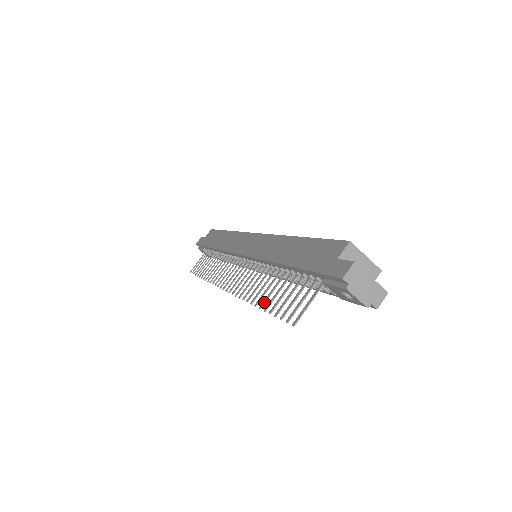
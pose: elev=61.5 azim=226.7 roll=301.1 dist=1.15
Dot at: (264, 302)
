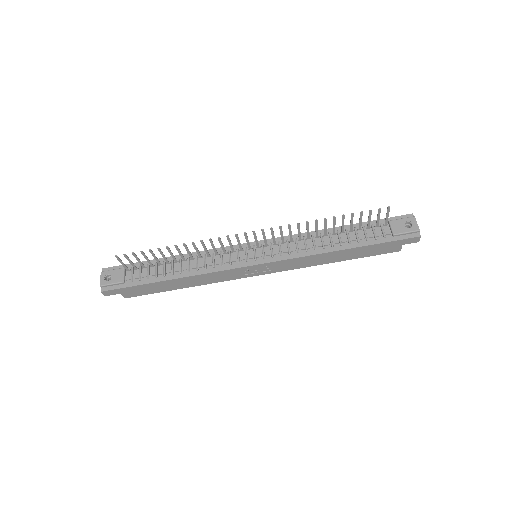
Dot at: (335, 219)
